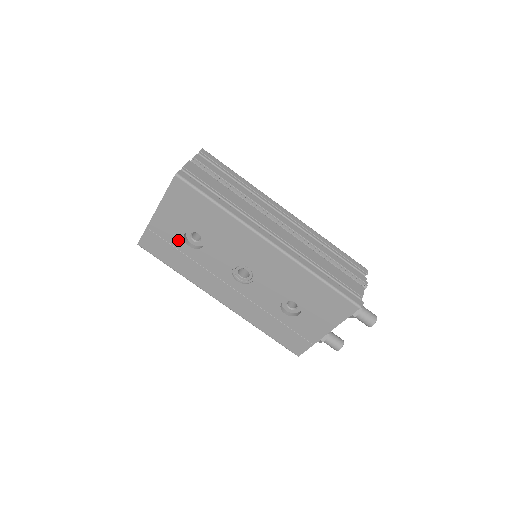
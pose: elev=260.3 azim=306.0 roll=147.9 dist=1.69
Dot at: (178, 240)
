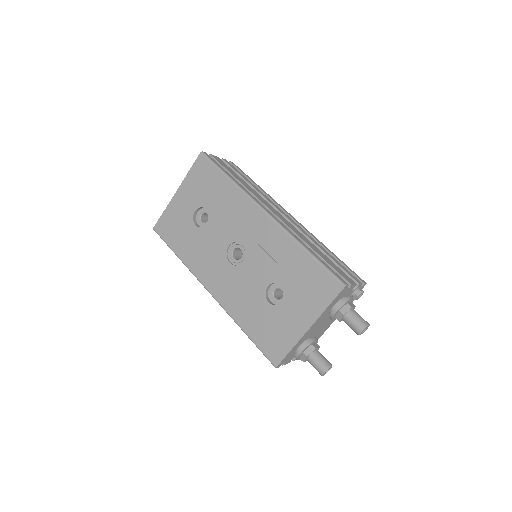
Dot at: (188, 219)
